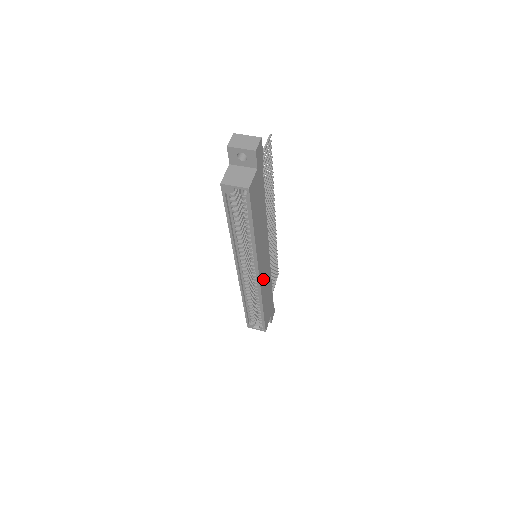
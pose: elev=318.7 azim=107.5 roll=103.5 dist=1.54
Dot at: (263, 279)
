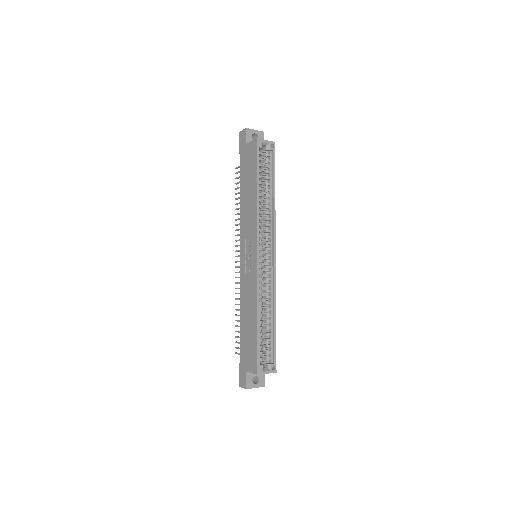
Dot at: occluded
